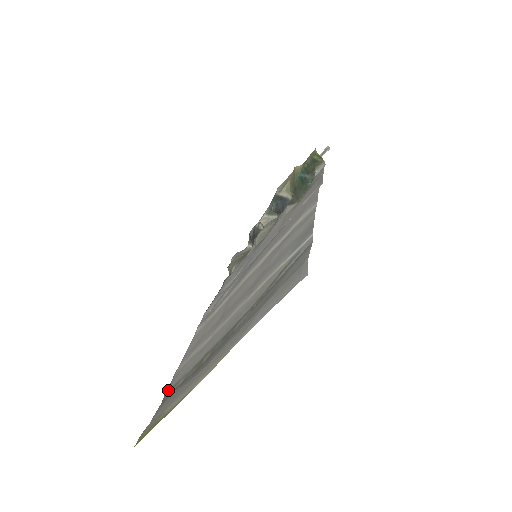
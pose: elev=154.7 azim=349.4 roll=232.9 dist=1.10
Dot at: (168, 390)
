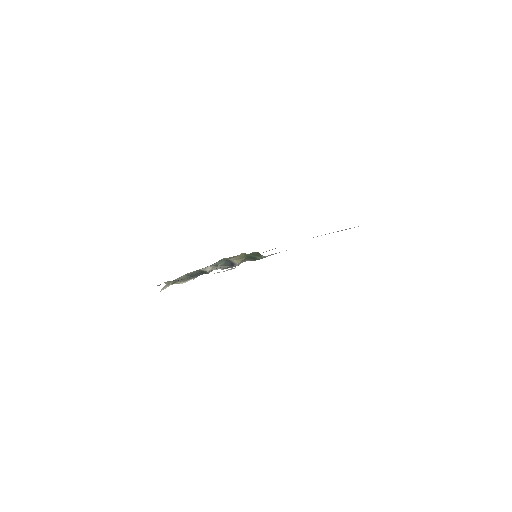
Dot at: occluded
